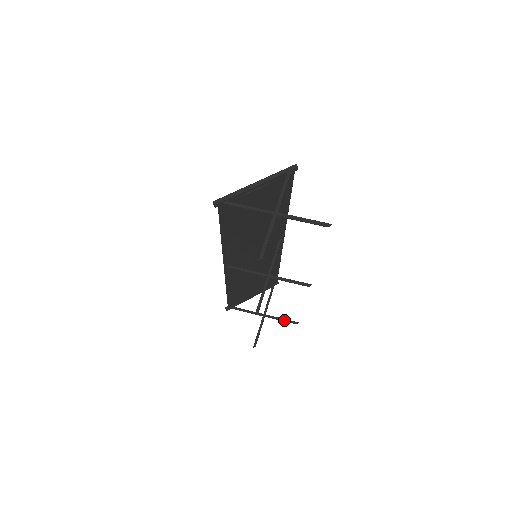
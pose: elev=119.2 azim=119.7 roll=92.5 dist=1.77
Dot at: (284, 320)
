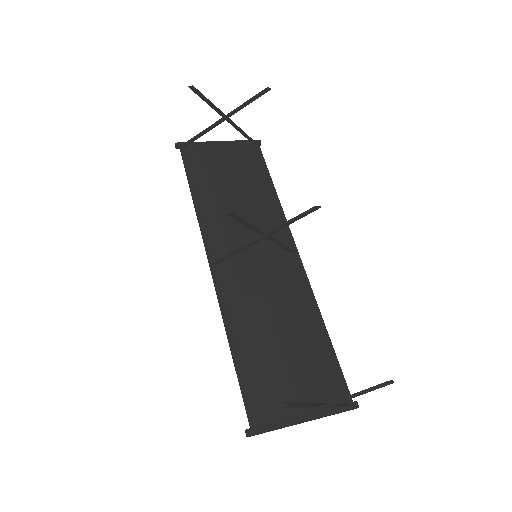
Dot at: (360, 391)
